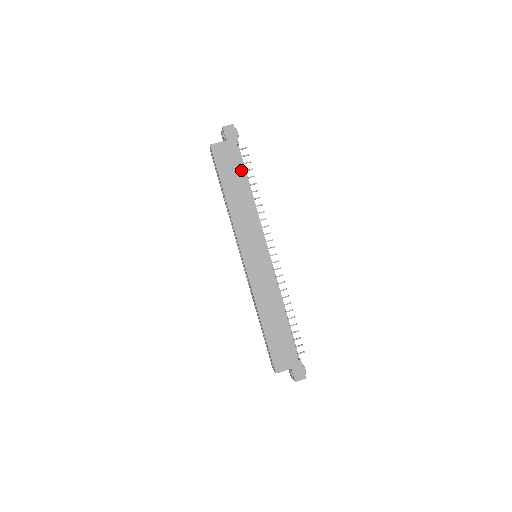
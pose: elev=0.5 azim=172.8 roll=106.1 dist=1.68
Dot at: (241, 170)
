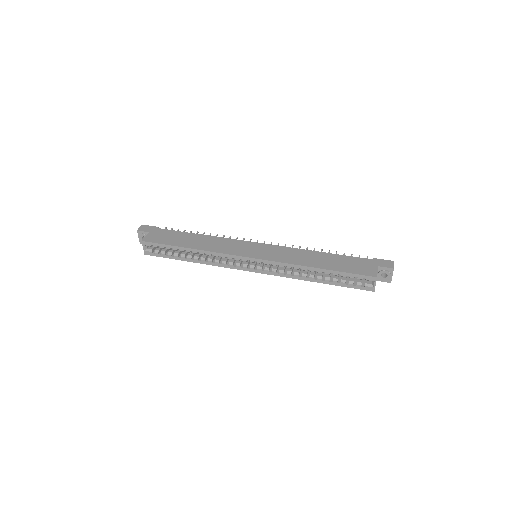
Dot at: (179, 233)
